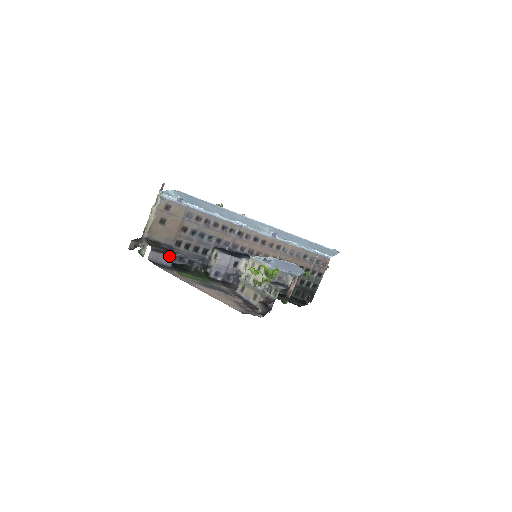
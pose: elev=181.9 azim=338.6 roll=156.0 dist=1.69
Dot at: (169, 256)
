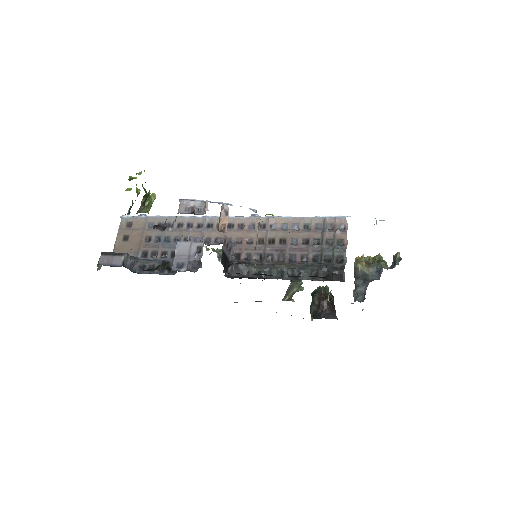
Dot at: (119, 256)
